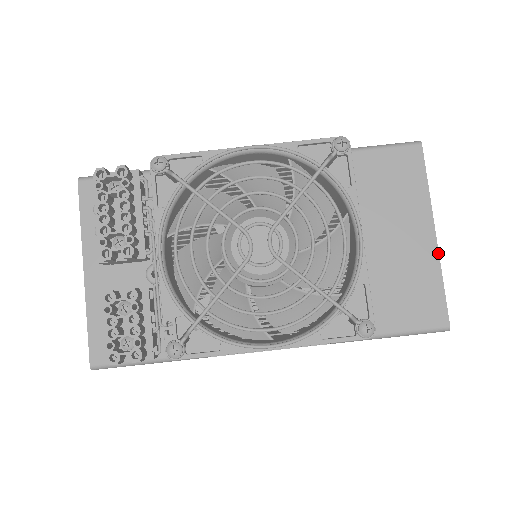
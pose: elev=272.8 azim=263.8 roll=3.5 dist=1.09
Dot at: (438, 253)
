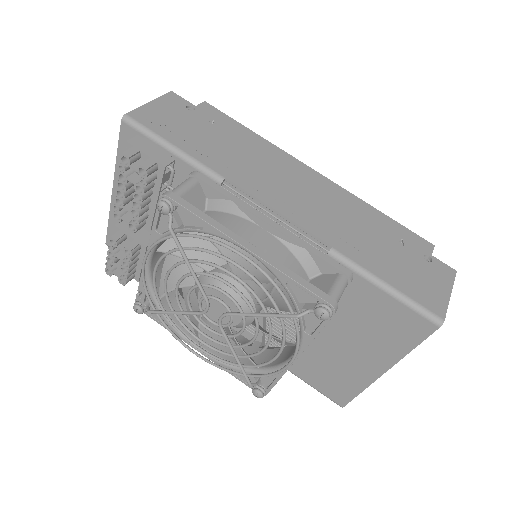
Dot at: (374, 381)
